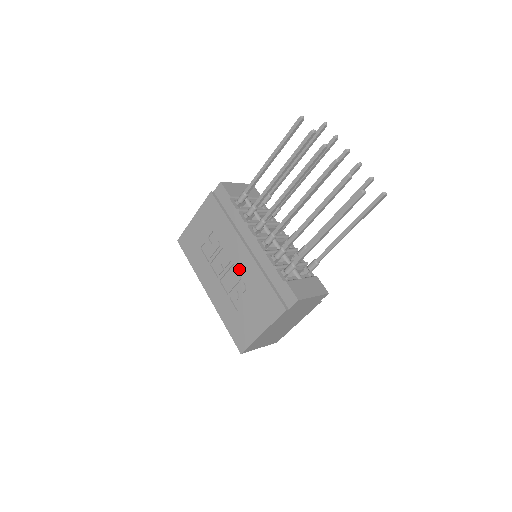
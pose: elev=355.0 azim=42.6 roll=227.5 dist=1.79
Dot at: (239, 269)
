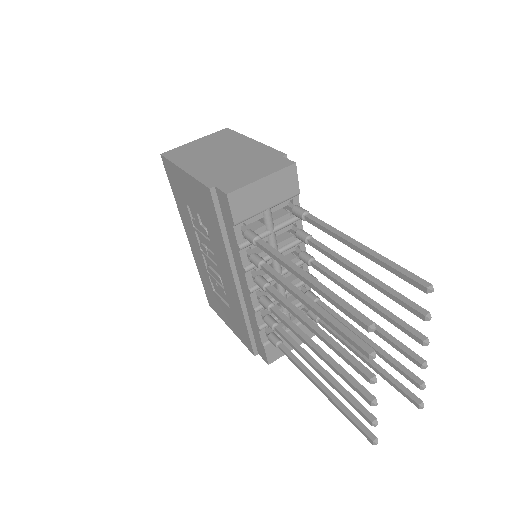
Dot at: (223, 281)
